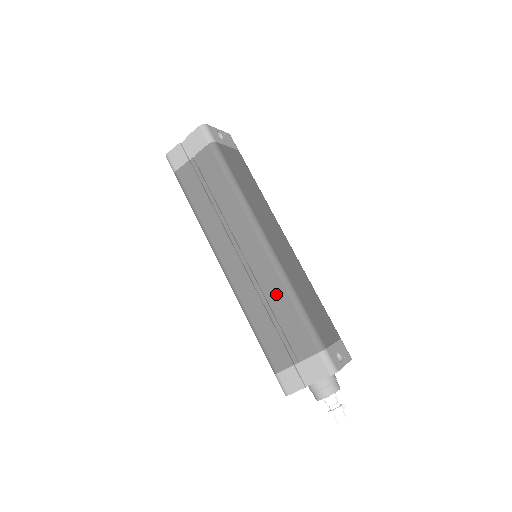
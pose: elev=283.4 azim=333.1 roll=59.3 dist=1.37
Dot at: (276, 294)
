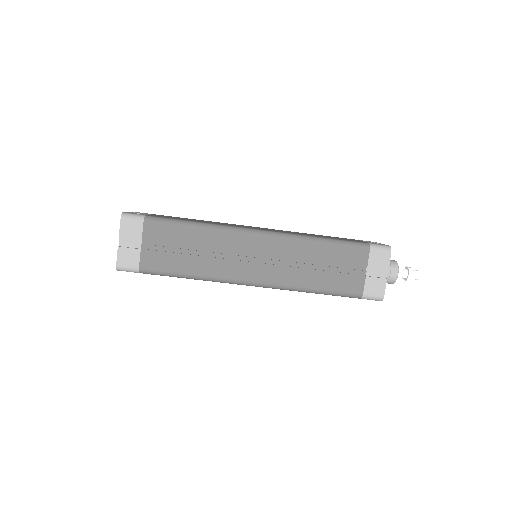
Dot at: (306, 252)
